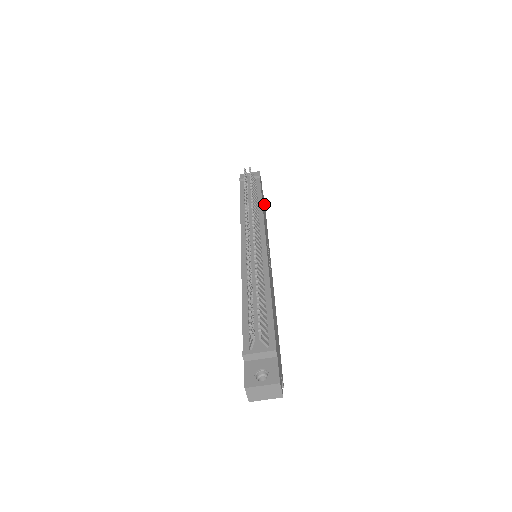
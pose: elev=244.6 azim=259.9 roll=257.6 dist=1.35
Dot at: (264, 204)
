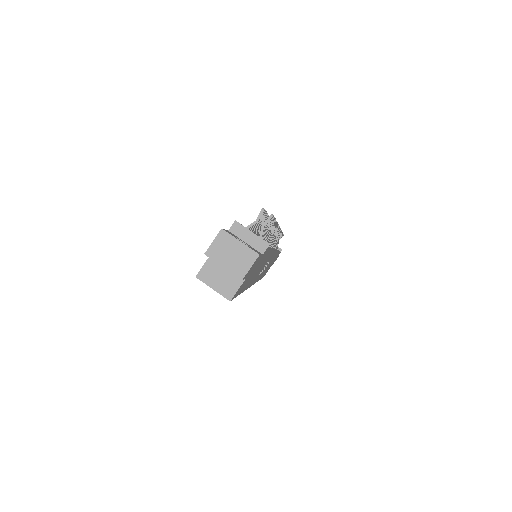
Dot at: (266, 272)
